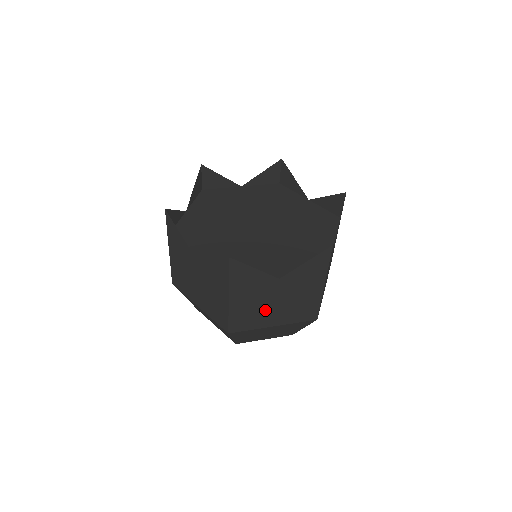
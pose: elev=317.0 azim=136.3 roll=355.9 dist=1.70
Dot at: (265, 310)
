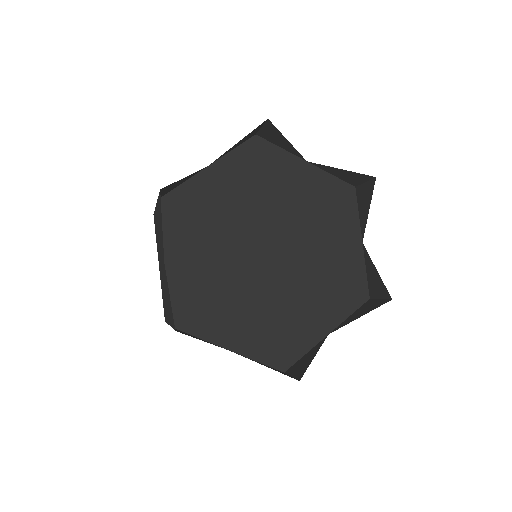
Dot at: occluded
